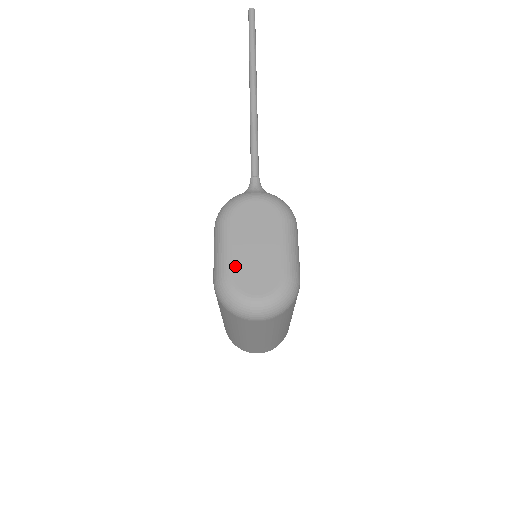
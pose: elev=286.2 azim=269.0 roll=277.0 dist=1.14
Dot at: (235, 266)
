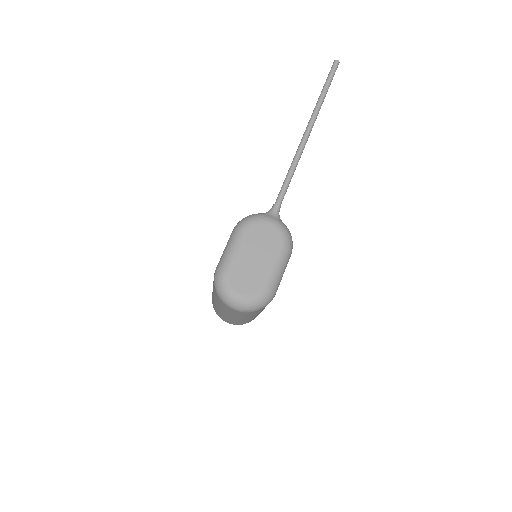
Dot at: (235, 267)
